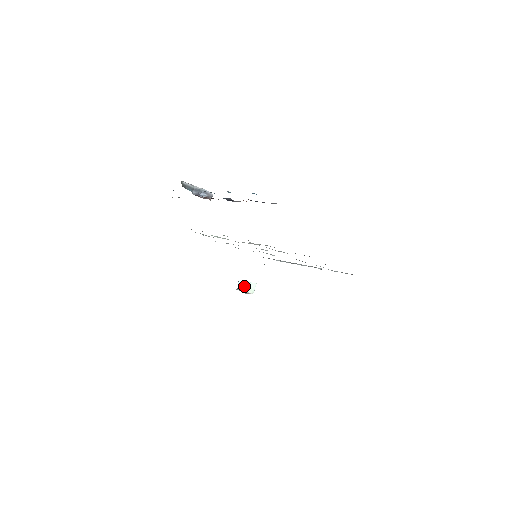
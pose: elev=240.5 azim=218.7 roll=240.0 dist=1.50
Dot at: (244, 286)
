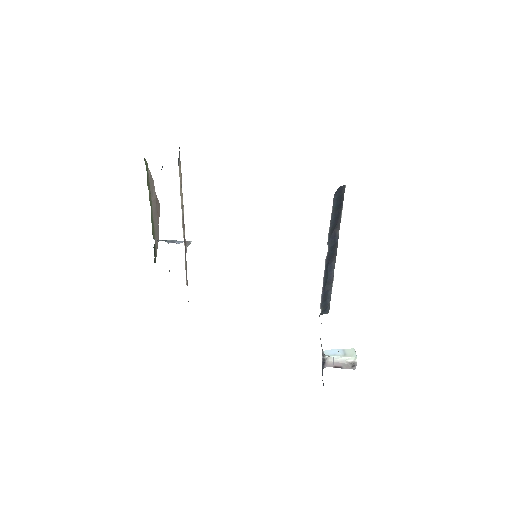
Dot at: (336, 355)
